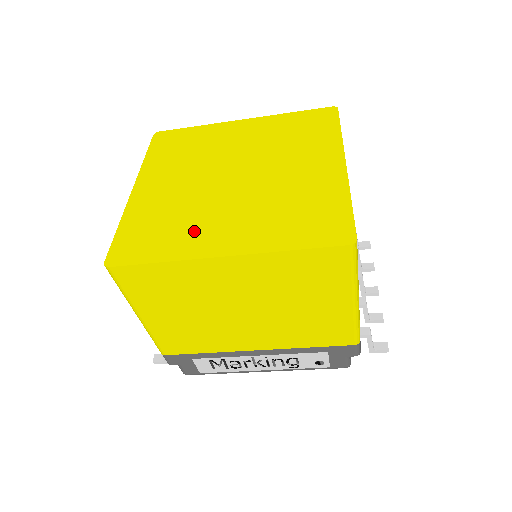
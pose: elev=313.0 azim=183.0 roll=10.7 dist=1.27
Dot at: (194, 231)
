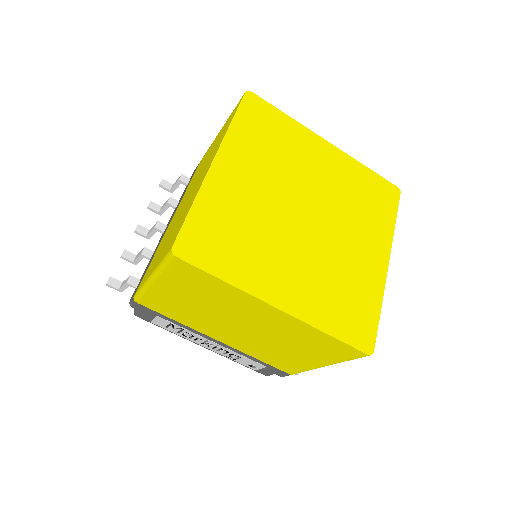
Dot at: (261, 262)
